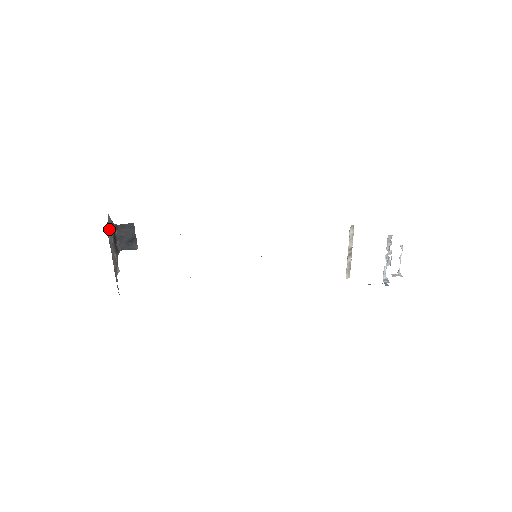
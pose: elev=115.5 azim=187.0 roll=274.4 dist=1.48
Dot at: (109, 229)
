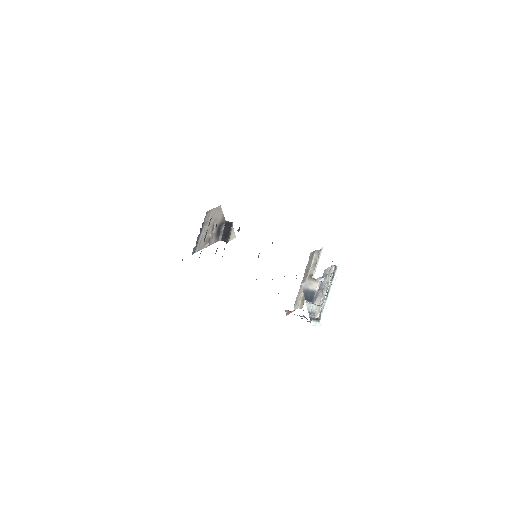
Dot at: (214, 214)
